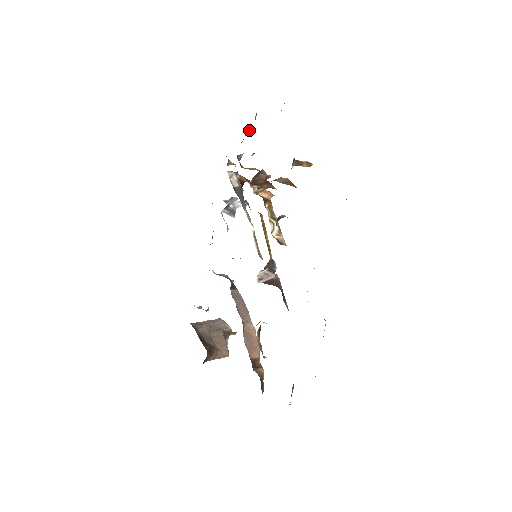
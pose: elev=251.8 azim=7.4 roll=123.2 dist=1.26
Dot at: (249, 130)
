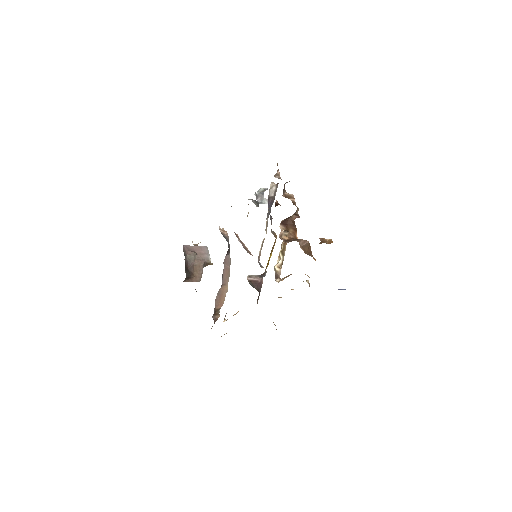
Dot at: occluded
